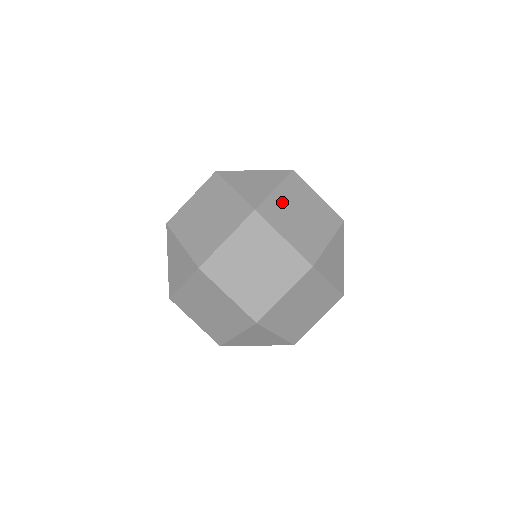
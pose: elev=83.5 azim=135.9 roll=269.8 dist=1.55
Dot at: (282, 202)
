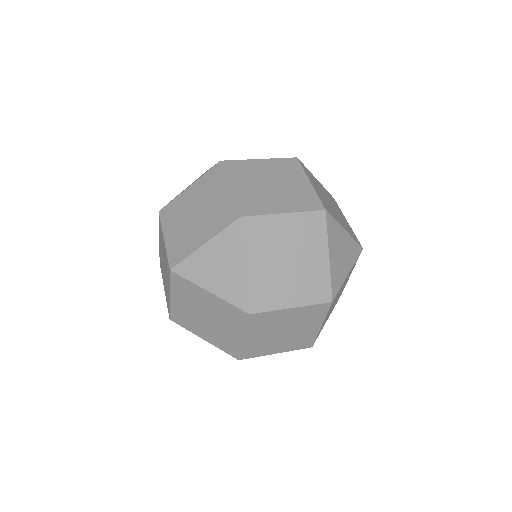
Dot at: (262, 272)
